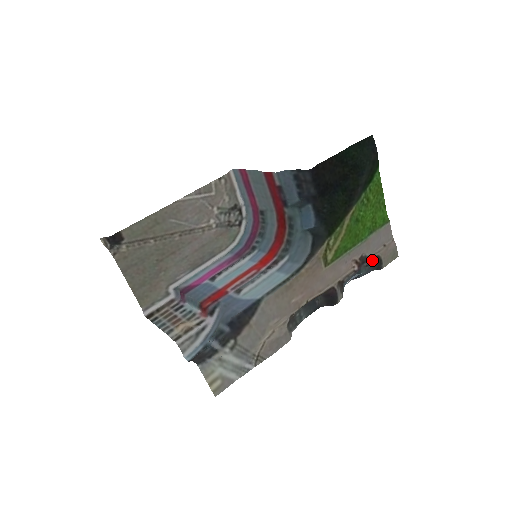
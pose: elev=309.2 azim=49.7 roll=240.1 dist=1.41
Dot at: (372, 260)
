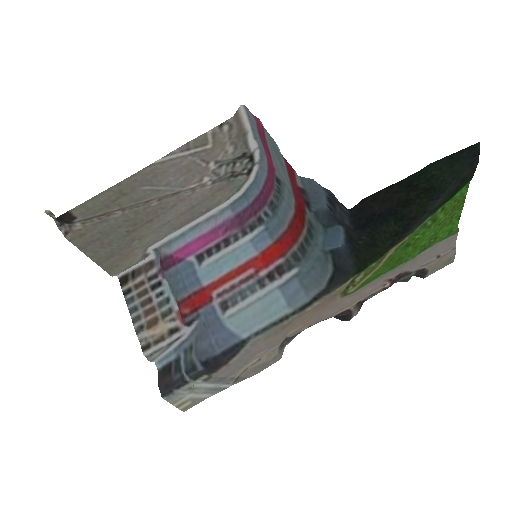
Dot at: occluded
